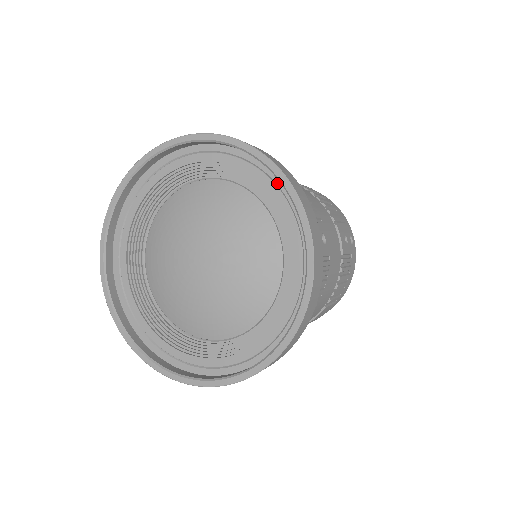
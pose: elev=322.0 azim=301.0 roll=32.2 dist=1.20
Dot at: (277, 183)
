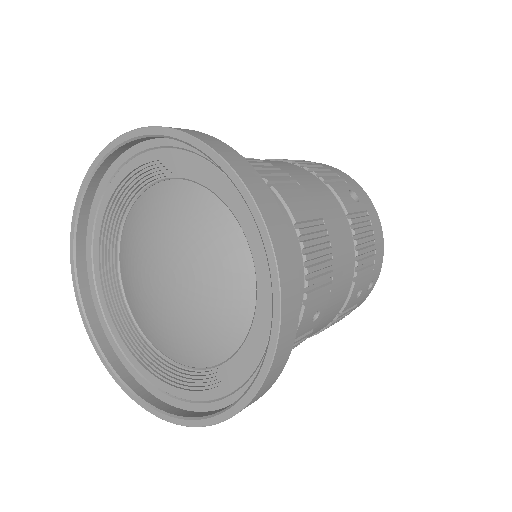
Dot at: occluded
